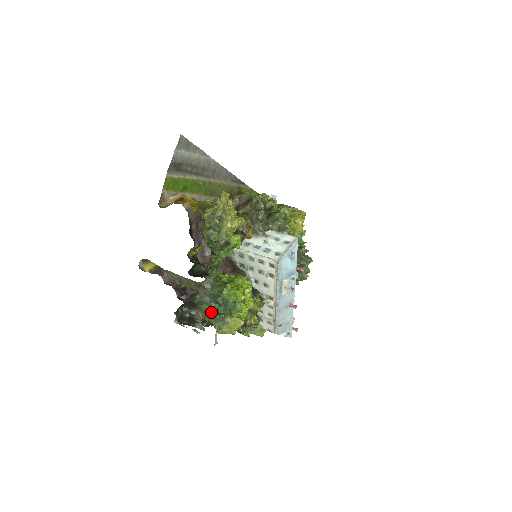
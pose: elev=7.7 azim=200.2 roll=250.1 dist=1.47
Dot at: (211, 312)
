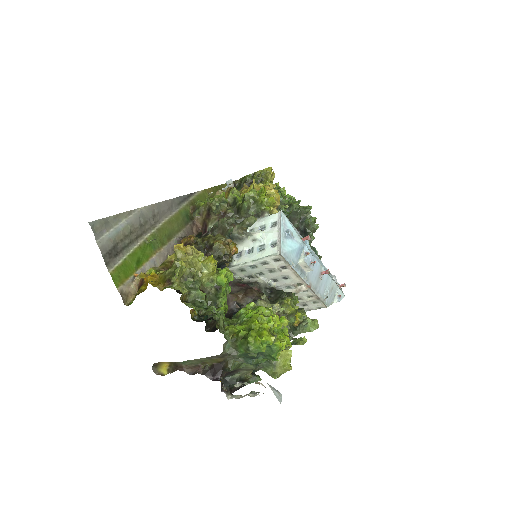
Dot at: (254, 366)
